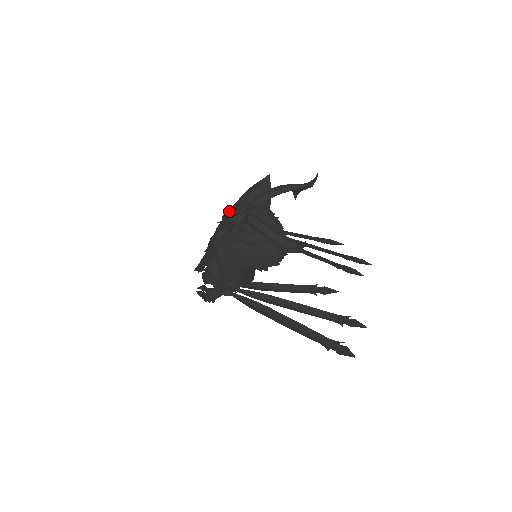
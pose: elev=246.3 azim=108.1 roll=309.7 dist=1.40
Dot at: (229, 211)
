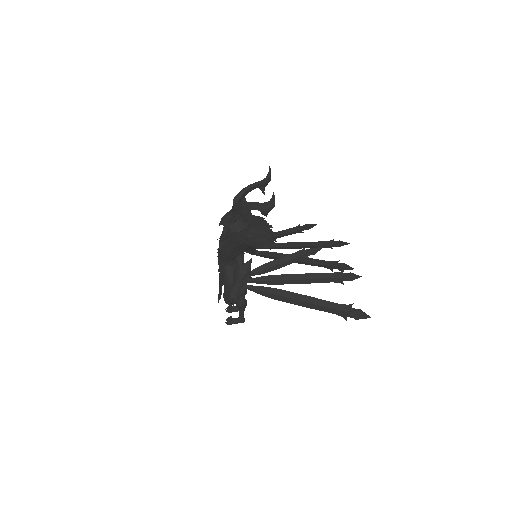
Dot at: occluded
